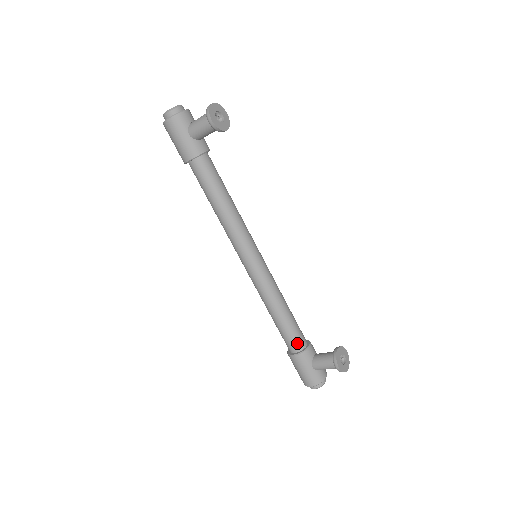
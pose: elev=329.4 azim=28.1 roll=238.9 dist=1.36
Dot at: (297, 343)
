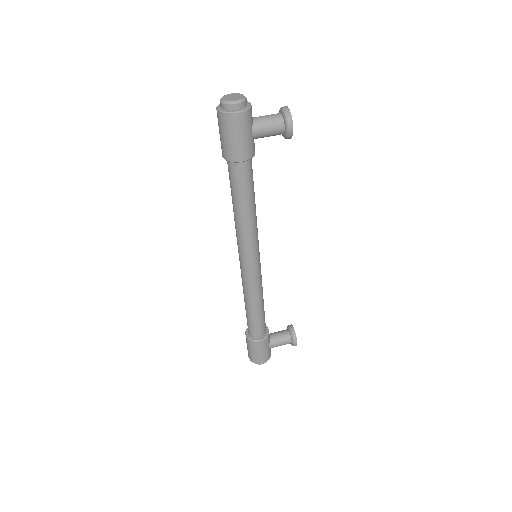
Dot at: (264, 329)
